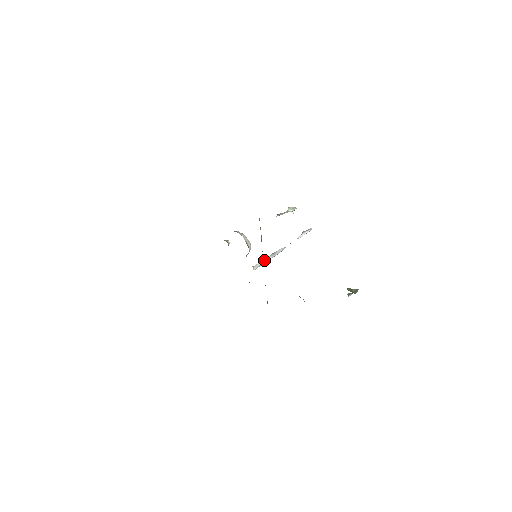
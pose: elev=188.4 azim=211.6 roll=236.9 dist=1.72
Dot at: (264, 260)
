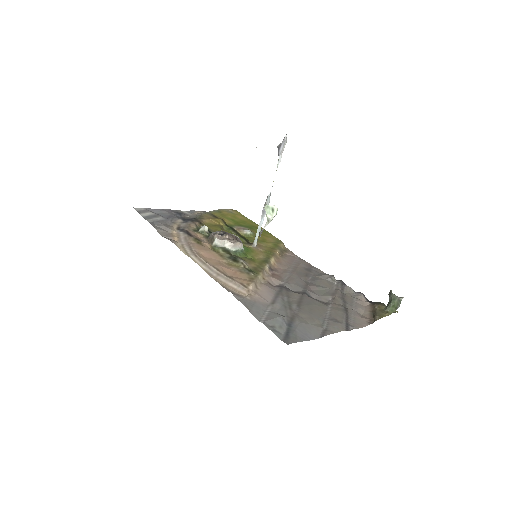
Dot at: (259, 227)
